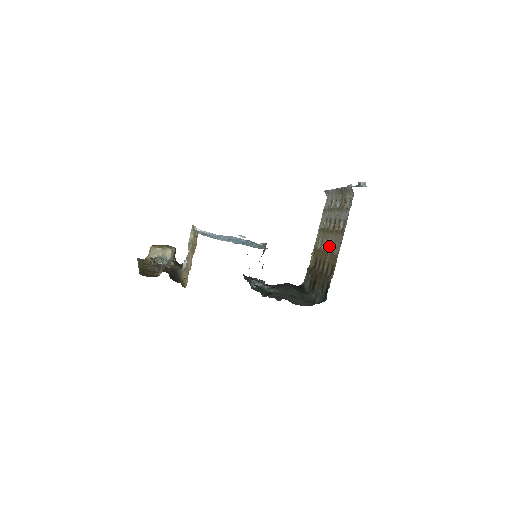
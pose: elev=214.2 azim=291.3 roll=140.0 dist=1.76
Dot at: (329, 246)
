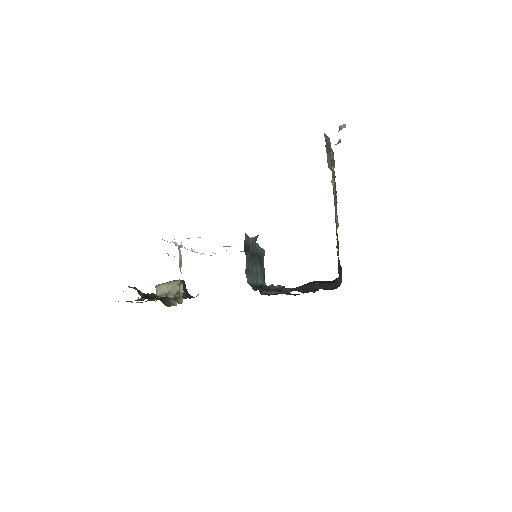
Dot at: occluded
